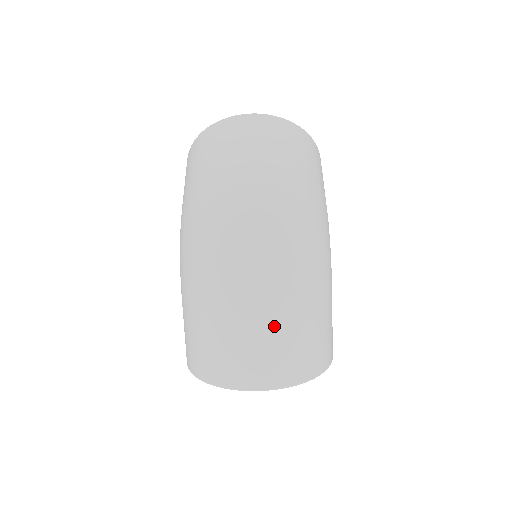
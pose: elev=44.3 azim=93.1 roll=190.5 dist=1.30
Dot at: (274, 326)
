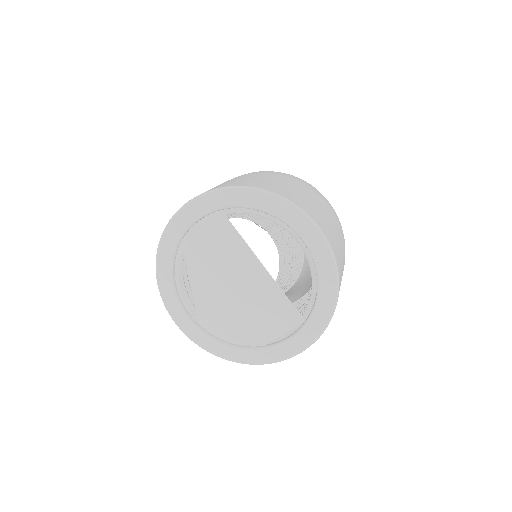
Dot at: (336, 225)
